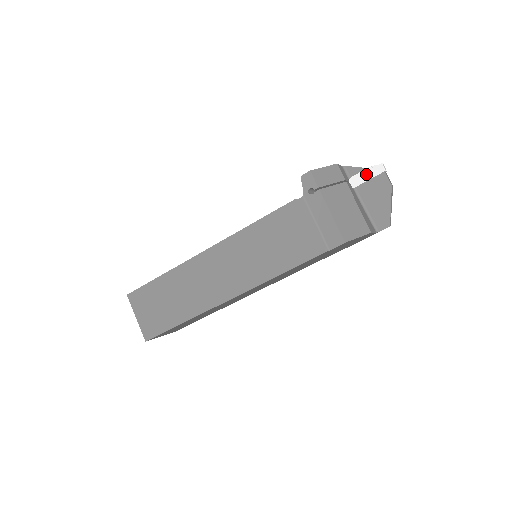
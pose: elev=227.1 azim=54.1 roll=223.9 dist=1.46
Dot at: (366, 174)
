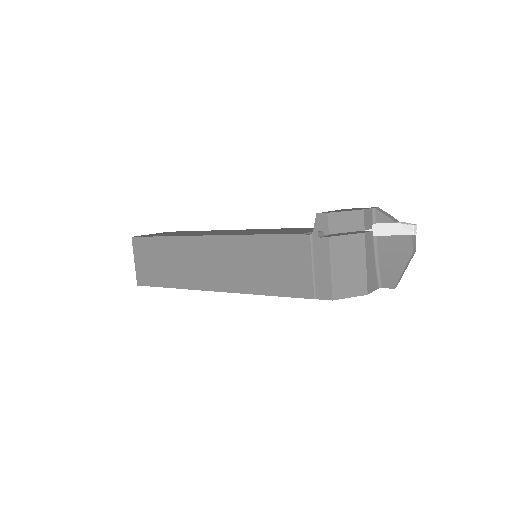
Dot at: (393, 228)
